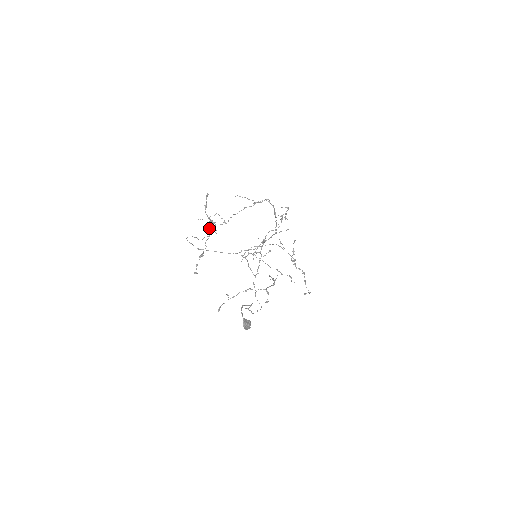
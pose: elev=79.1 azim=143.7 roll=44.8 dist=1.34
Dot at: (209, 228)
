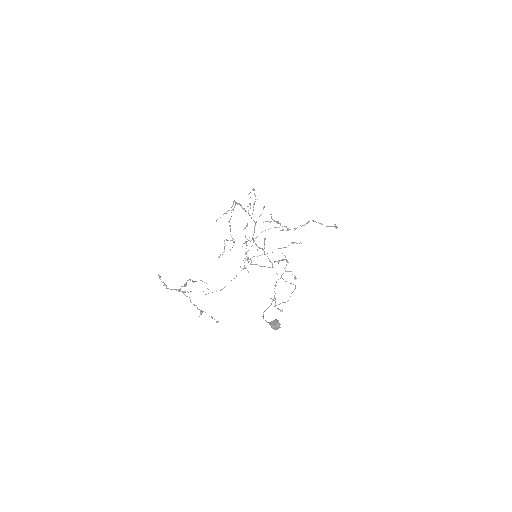
Dot at: occluded
